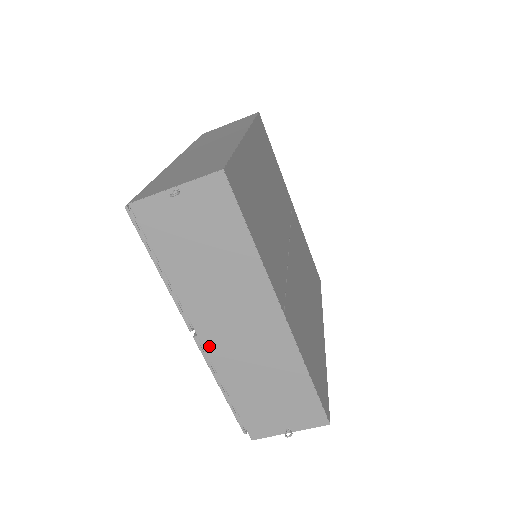
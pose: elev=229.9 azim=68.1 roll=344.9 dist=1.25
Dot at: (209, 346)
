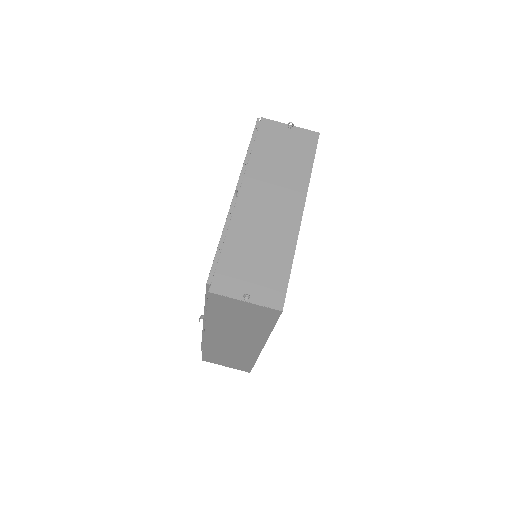
Dot at: (240, 203)
